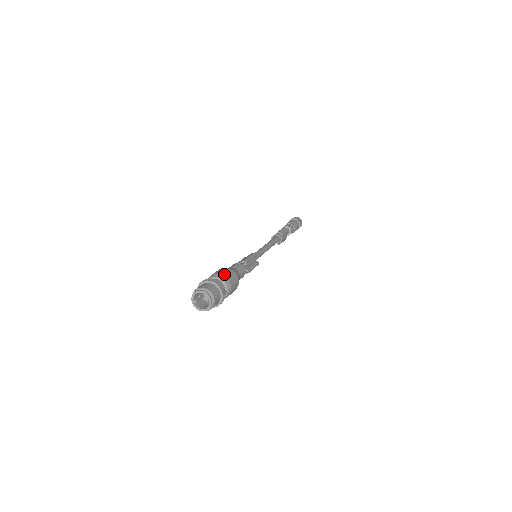
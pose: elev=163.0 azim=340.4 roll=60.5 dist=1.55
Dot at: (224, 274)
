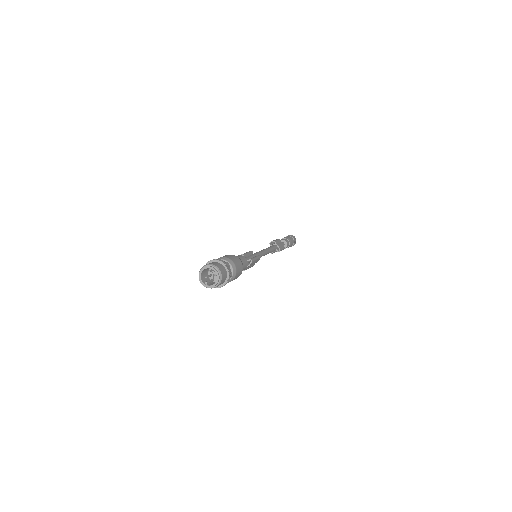
Dot at: (219, 258)
